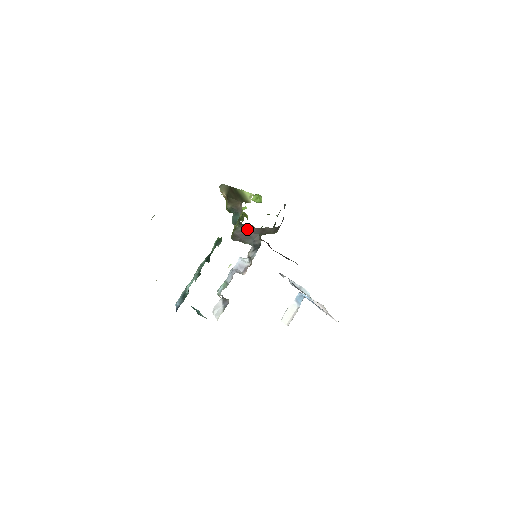
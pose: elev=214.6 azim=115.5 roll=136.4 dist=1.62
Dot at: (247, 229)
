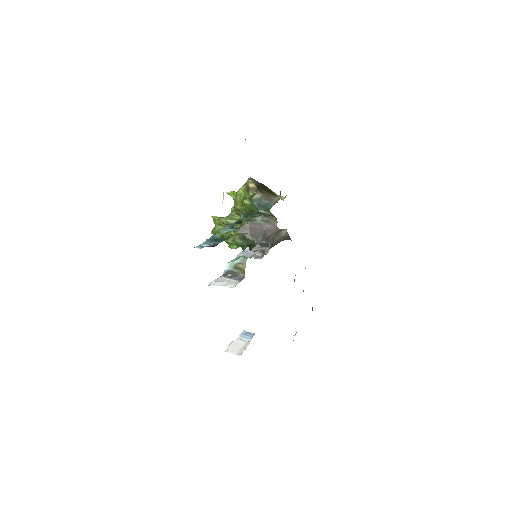
Dot at: (264, 224)
